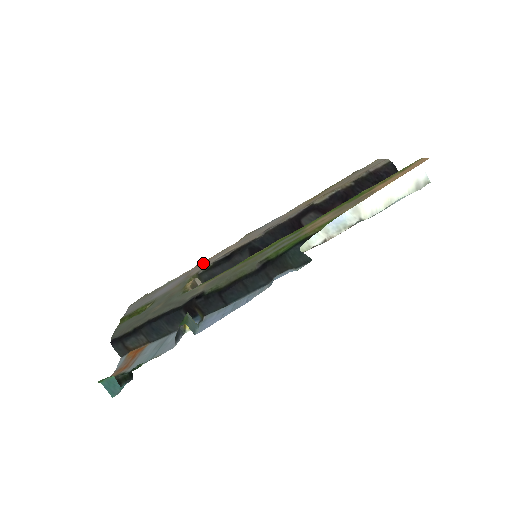
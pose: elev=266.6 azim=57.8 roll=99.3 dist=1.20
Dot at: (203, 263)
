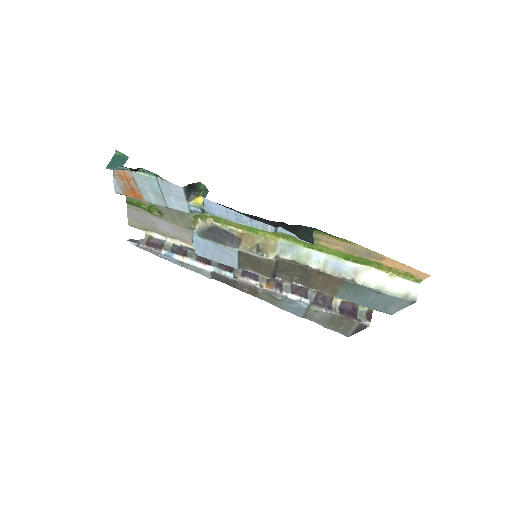
Dot at: occluded
